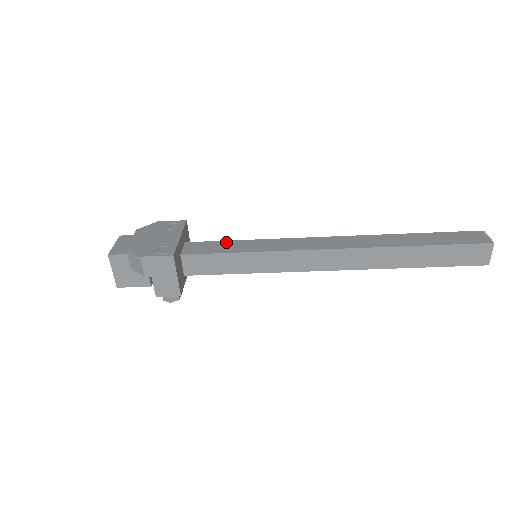
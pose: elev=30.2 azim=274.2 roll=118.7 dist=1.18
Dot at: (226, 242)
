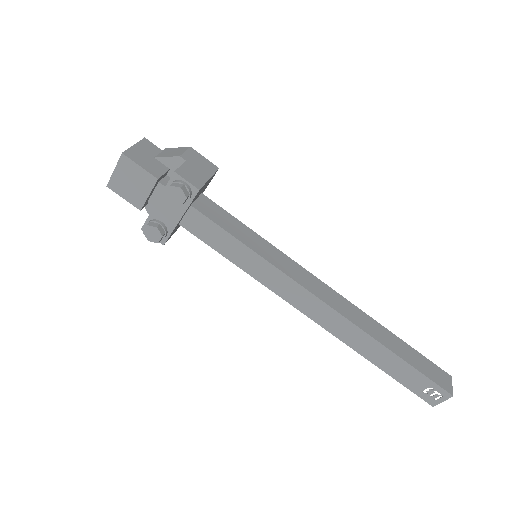
Dot at: occluded
